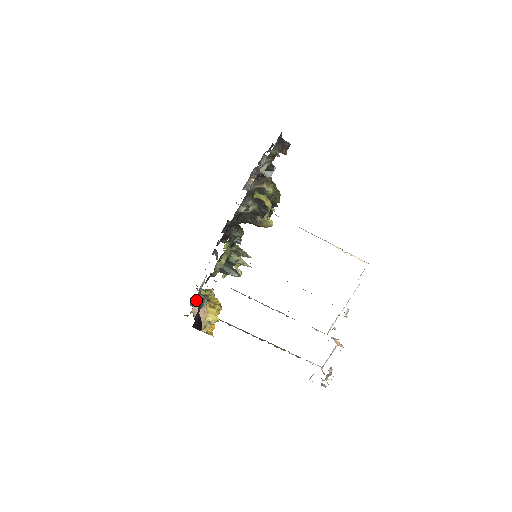
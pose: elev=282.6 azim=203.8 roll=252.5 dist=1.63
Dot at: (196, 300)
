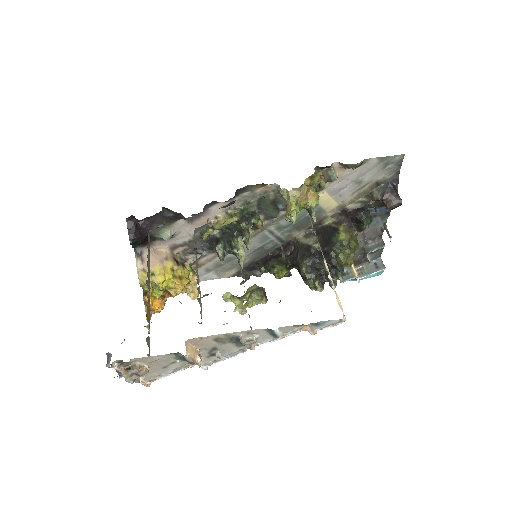
Dot at: (171, 250)
